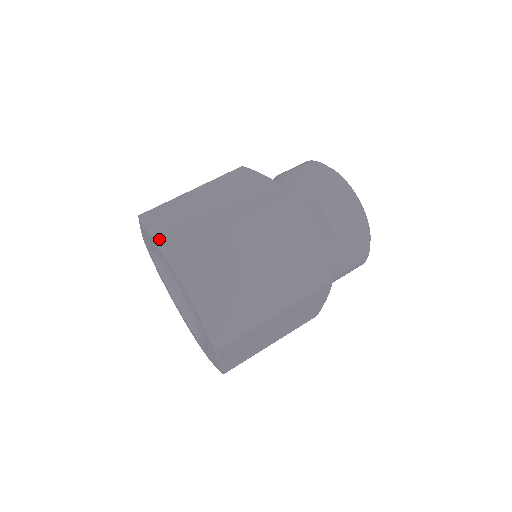
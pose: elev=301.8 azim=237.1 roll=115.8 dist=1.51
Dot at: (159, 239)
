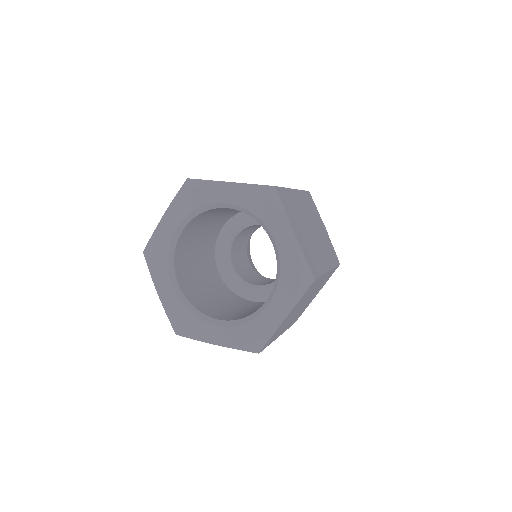
Dot at: (172, 203)
